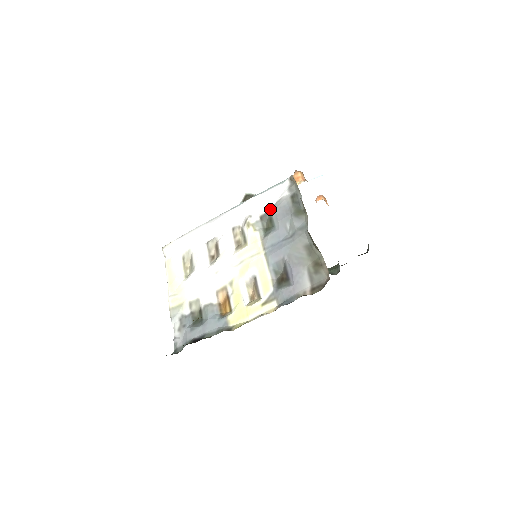
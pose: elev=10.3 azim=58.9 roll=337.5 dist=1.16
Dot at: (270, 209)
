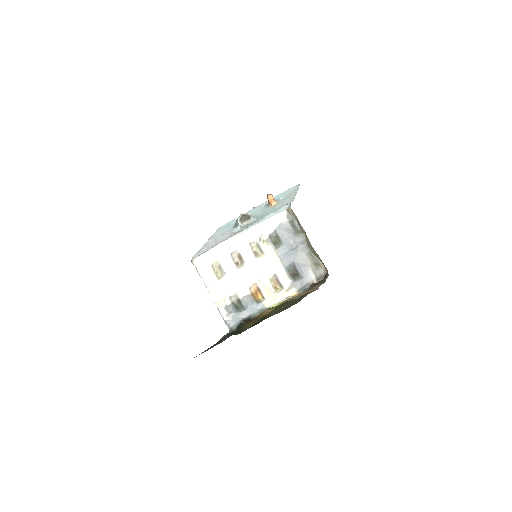
Dot at: (275, 230)
